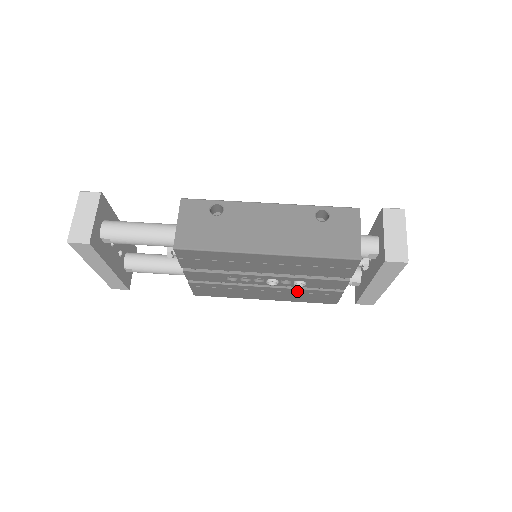
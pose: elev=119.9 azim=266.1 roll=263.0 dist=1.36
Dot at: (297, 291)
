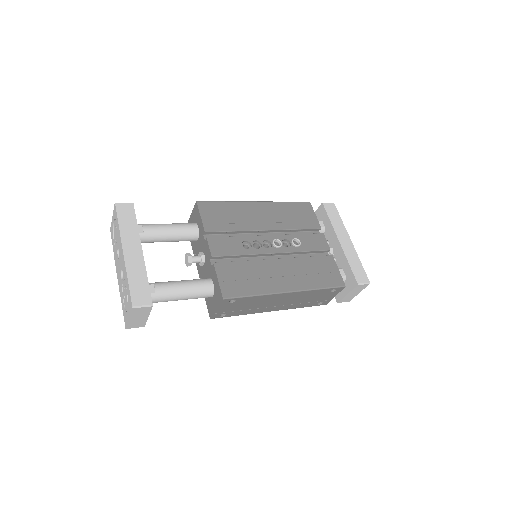
Dot at: (303, 262)
